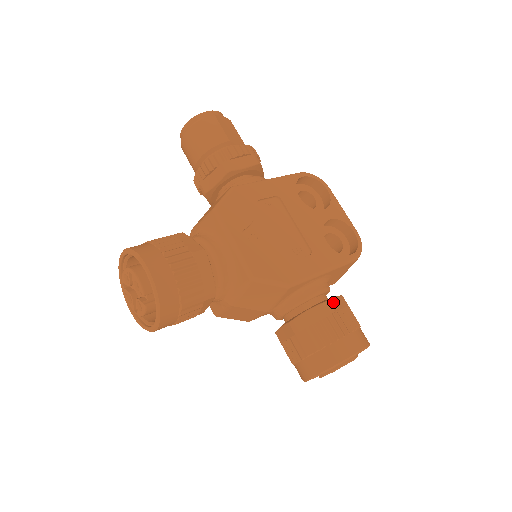
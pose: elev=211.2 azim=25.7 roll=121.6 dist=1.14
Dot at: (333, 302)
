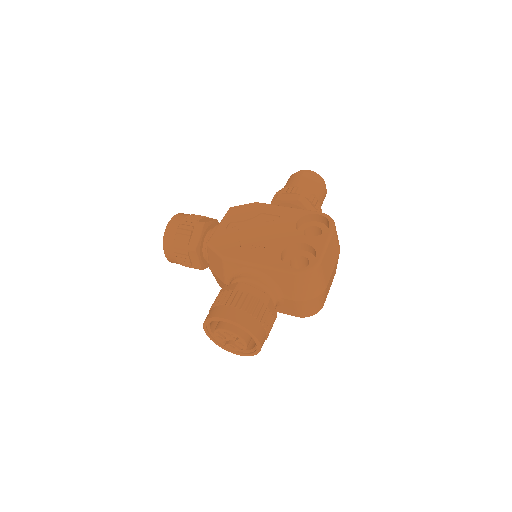
Dot at: (246, 287)
